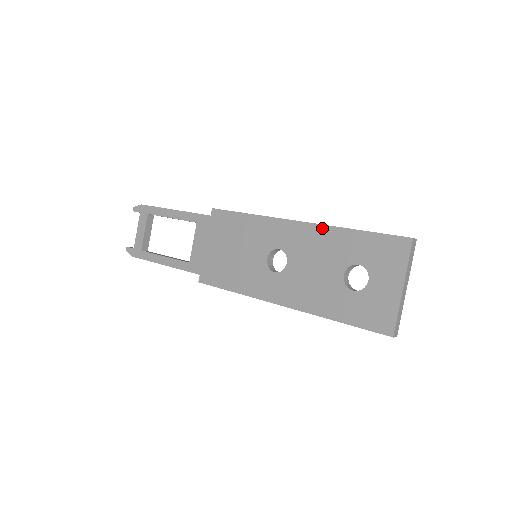
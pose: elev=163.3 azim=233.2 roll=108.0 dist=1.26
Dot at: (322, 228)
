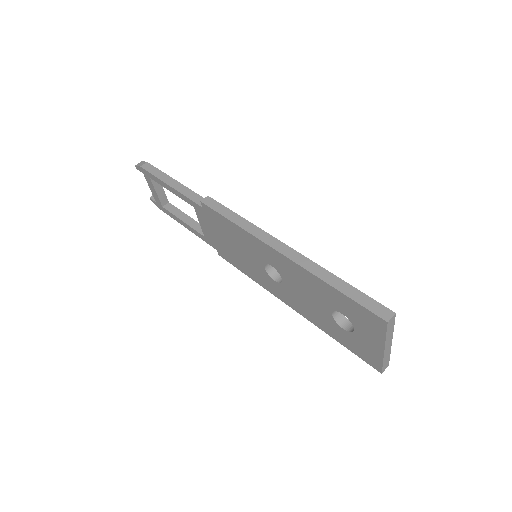
Dot at: (302, 270)
